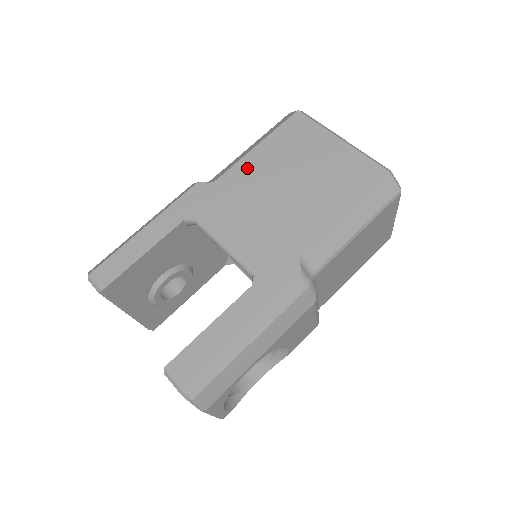
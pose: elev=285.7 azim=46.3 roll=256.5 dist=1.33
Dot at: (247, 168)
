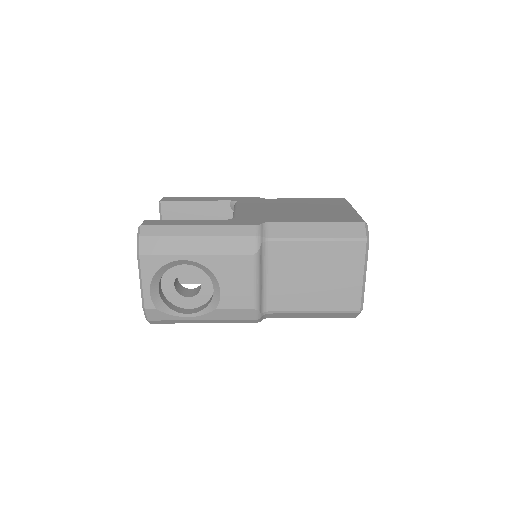
Dot at: (288, 200)
